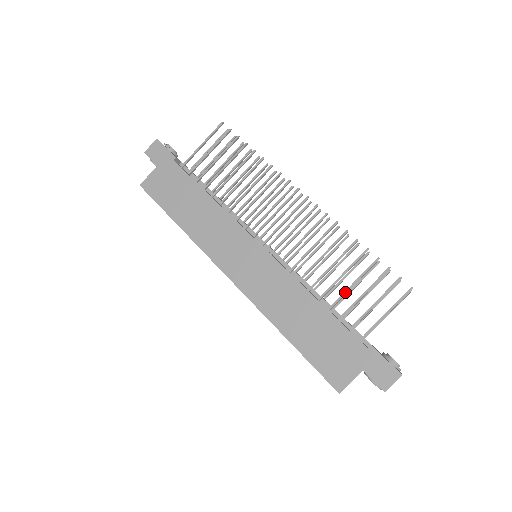
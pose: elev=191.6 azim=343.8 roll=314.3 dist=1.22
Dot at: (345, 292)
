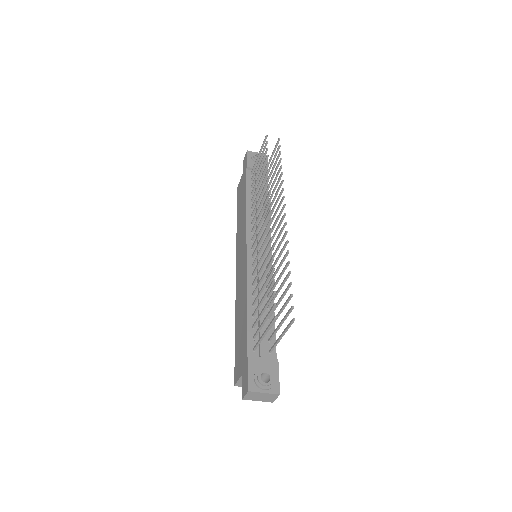
Dot at: (259, 304)
